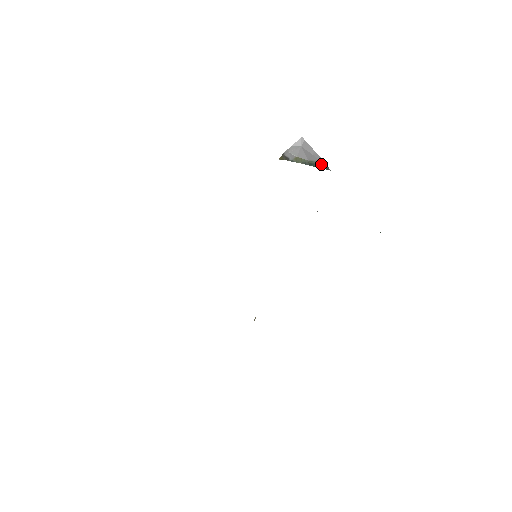
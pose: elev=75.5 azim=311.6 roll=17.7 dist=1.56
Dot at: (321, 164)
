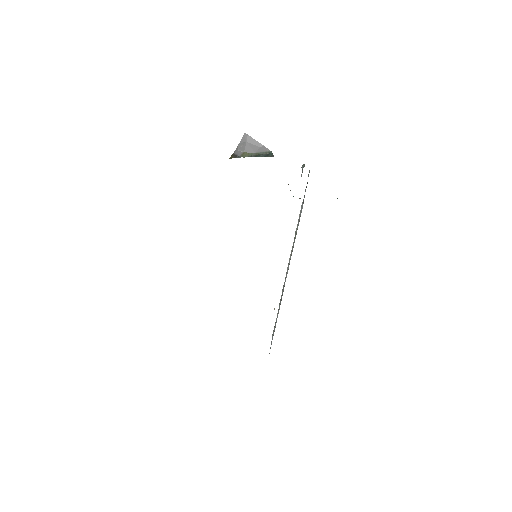
Dot at: (267, 154)
